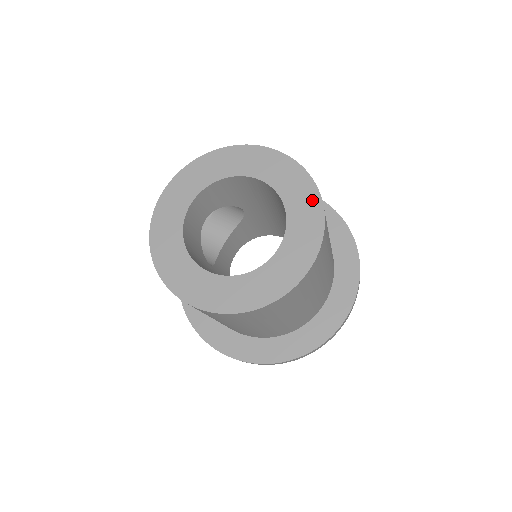
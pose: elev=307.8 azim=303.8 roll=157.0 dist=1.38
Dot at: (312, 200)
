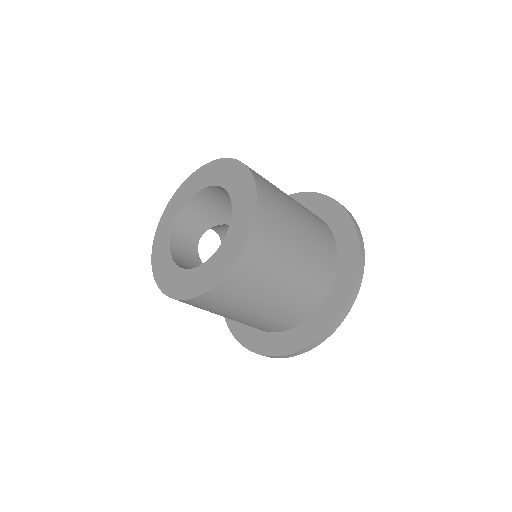
Dot at: (244, 176)
